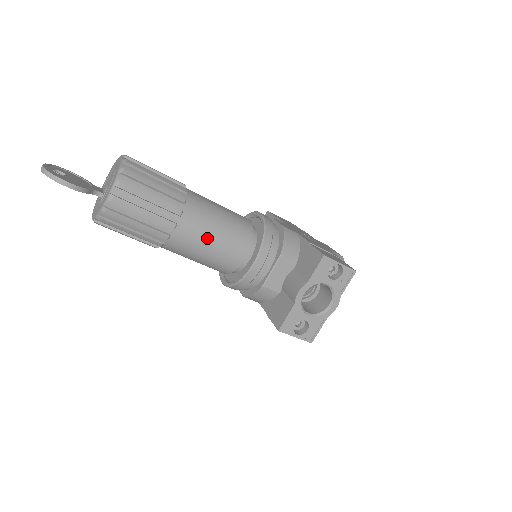
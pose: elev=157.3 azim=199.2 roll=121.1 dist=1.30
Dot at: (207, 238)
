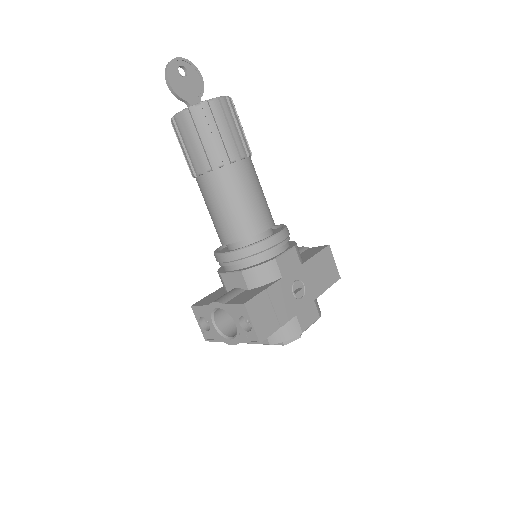
Dot at: (214, 204)
